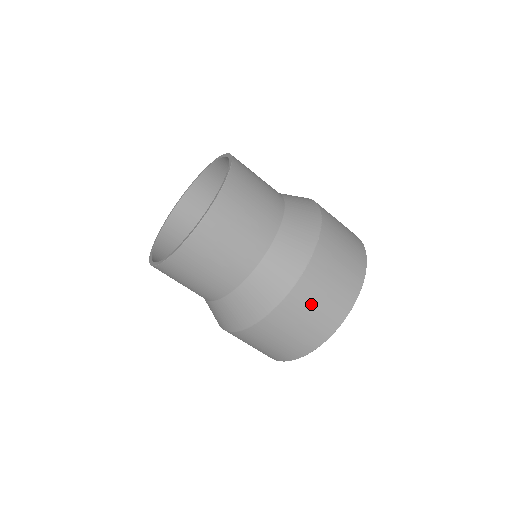
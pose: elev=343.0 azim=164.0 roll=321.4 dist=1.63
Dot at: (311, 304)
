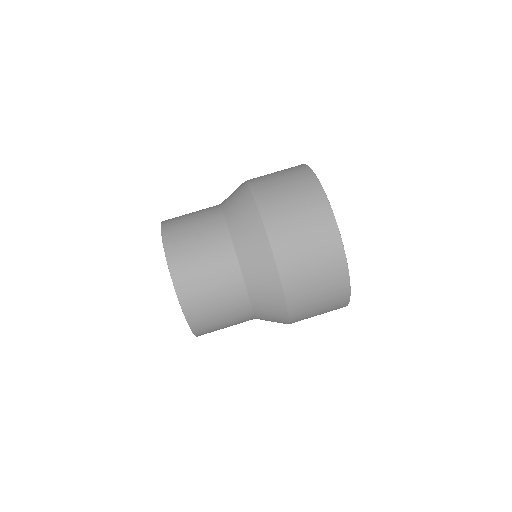
Dot at: (289, 215)
